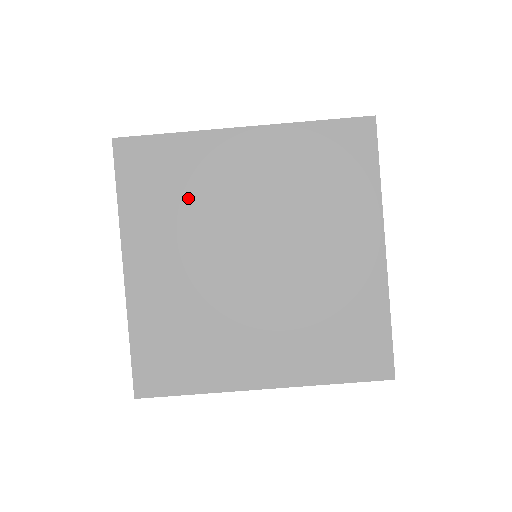
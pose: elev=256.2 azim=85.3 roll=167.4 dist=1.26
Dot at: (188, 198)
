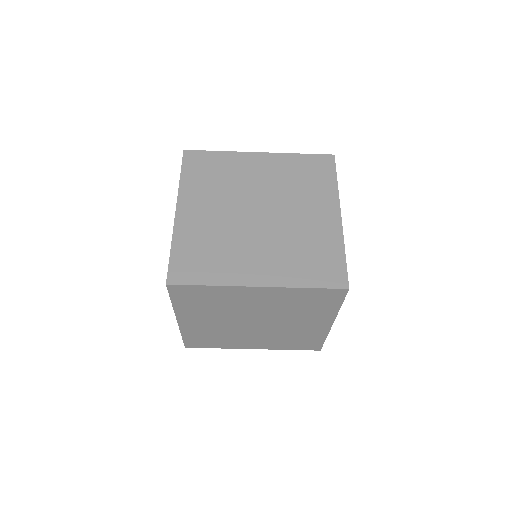
Dot at: (218, 305)
